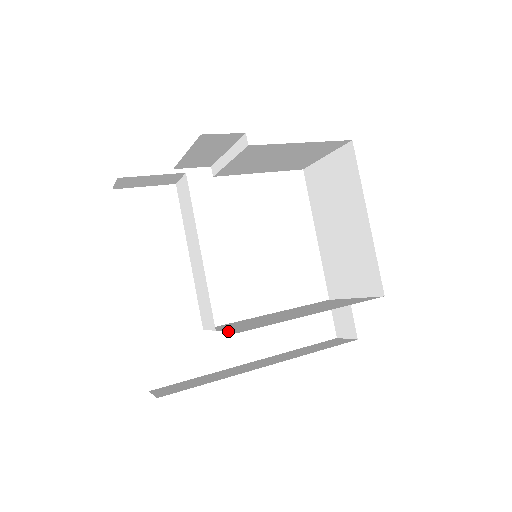
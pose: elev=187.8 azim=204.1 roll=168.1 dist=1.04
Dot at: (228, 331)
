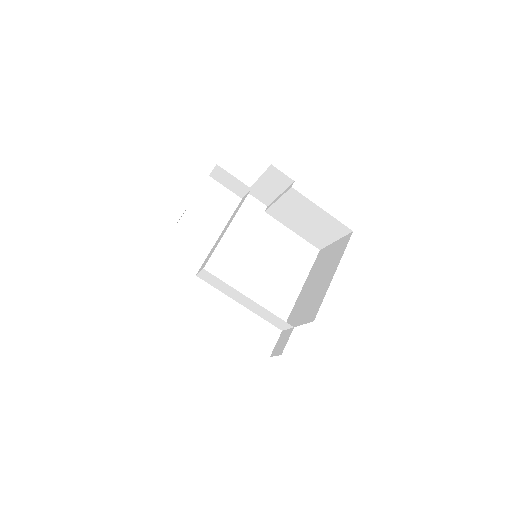
Dot at: occluded
